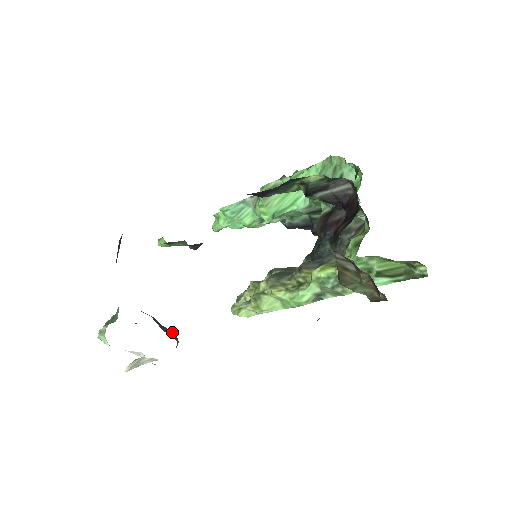
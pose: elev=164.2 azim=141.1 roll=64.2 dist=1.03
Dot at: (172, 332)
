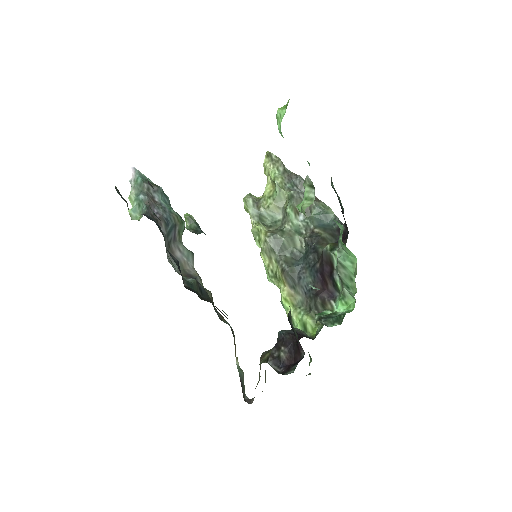
Dot at: (182, 224)
